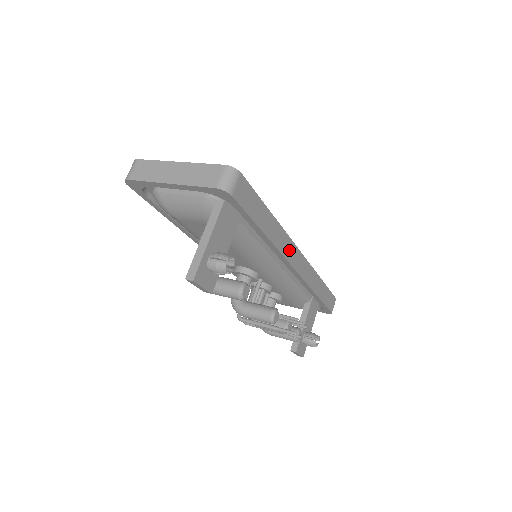
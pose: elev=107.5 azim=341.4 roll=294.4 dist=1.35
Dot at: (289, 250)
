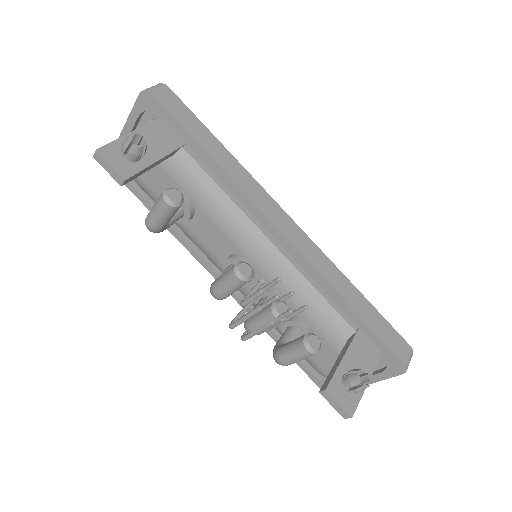
Dot at: (263, 201)
